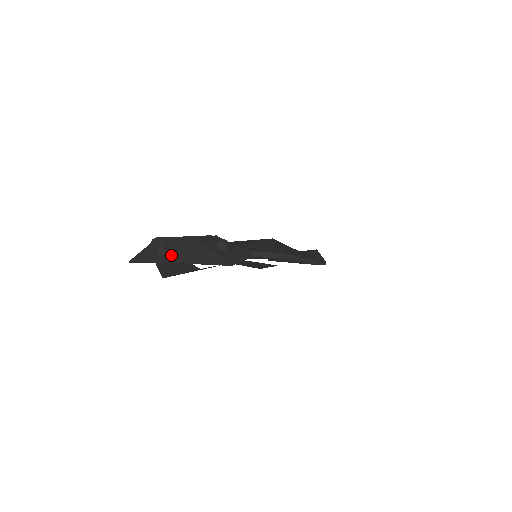
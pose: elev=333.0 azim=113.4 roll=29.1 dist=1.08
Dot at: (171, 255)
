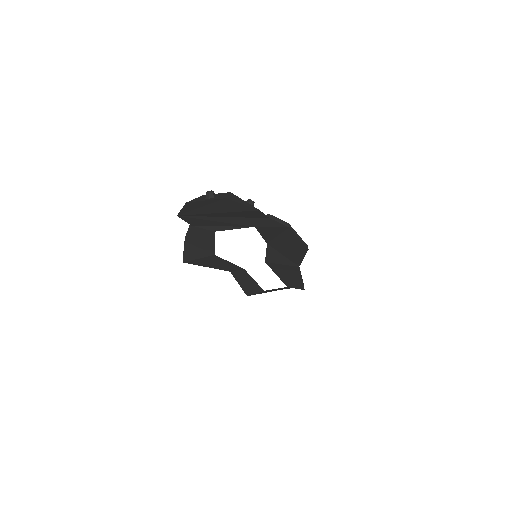
Dot at: (218, 197)
